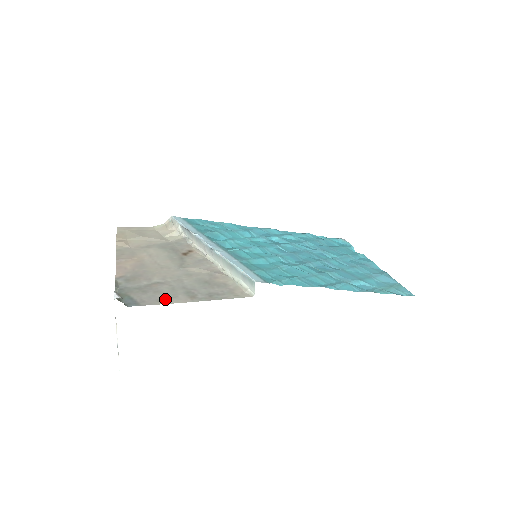
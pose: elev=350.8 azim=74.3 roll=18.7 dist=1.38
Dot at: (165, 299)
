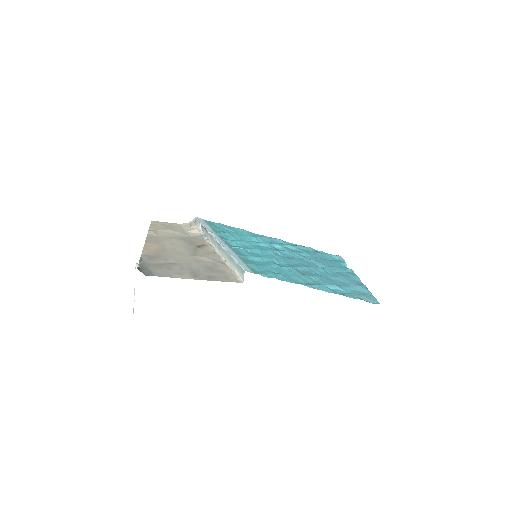
Dot at: (174, 274)
